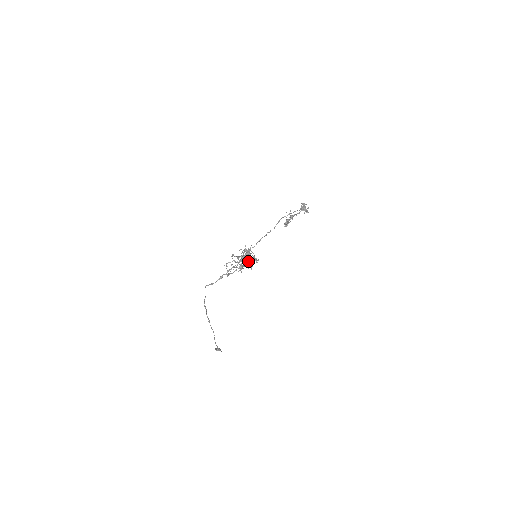
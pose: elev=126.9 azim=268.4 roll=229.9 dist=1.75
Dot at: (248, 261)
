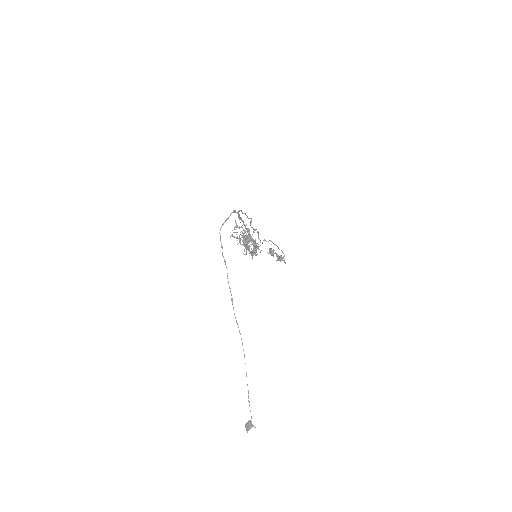
Dot at: (251, 240)
